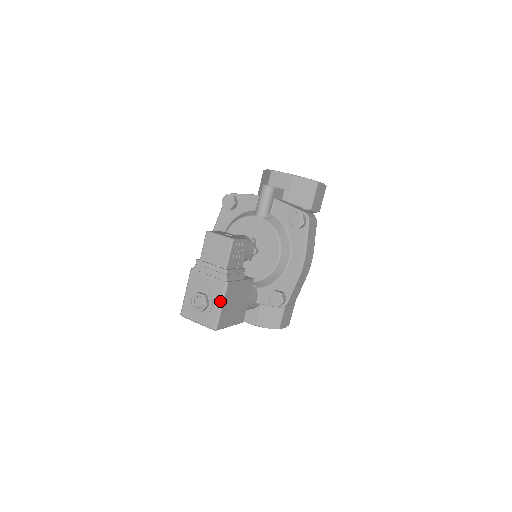
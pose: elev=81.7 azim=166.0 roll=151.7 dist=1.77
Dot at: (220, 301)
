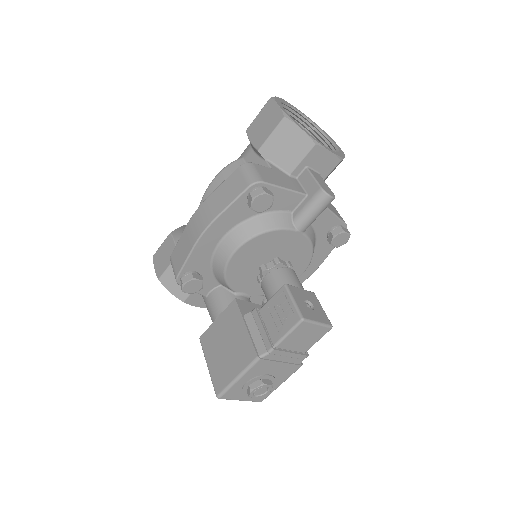
Dot at: (284, 381)
